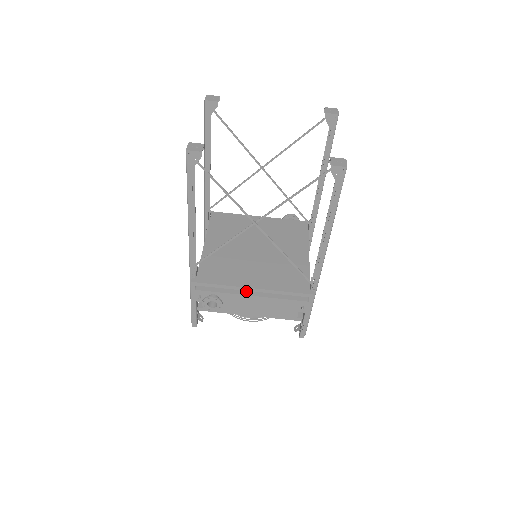
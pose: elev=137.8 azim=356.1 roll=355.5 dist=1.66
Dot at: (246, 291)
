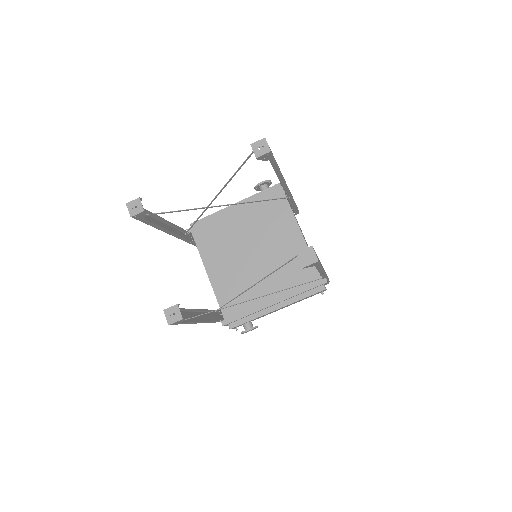
Dot at: (270, 307)
